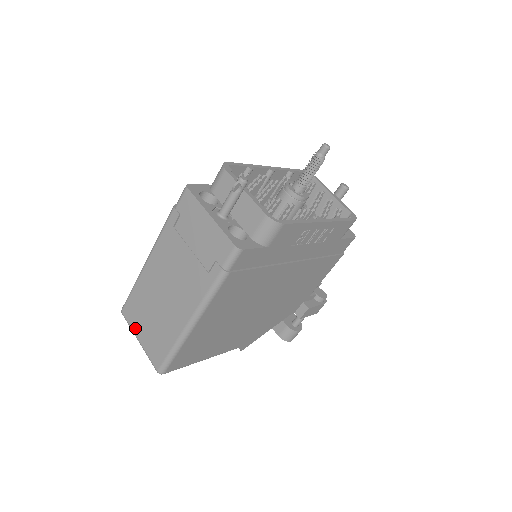
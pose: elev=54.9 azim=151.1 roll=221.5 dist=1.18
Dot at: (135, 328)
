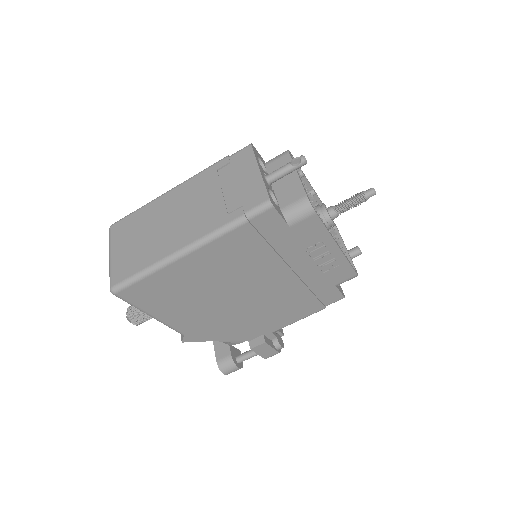
Dot at: (115, 243)
